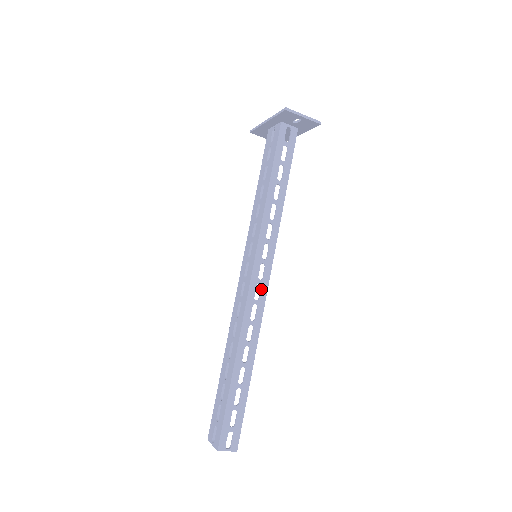
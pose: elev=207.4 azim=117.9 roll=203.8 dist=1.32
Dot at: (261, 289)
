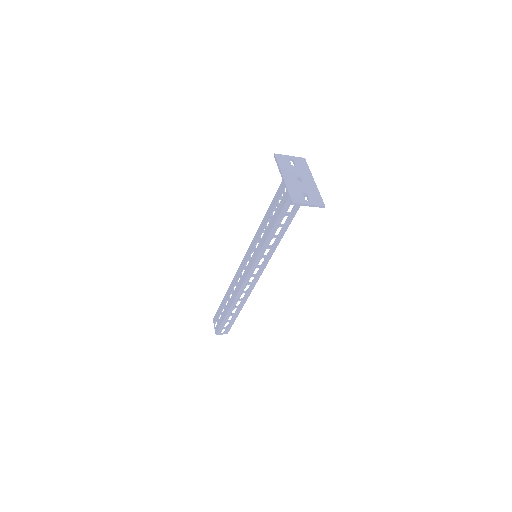
Dot at: (254, 278)
